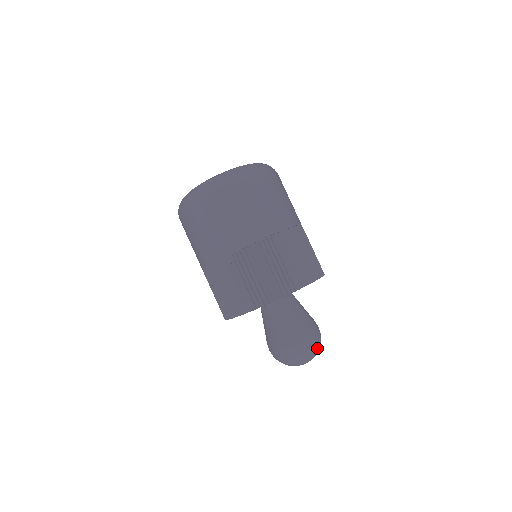
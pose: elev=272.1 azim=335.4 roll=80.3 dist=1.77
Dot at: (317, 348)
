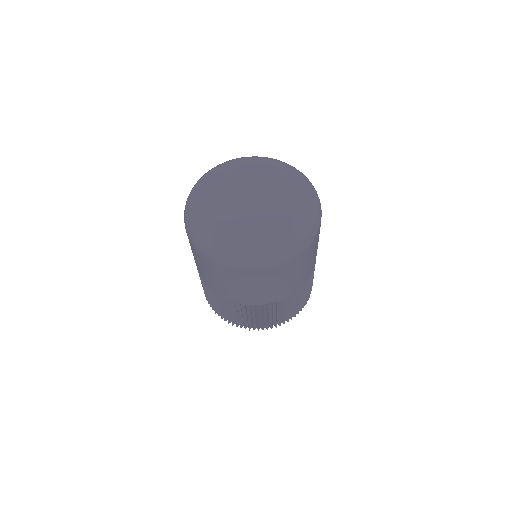
Dot at: occluded
